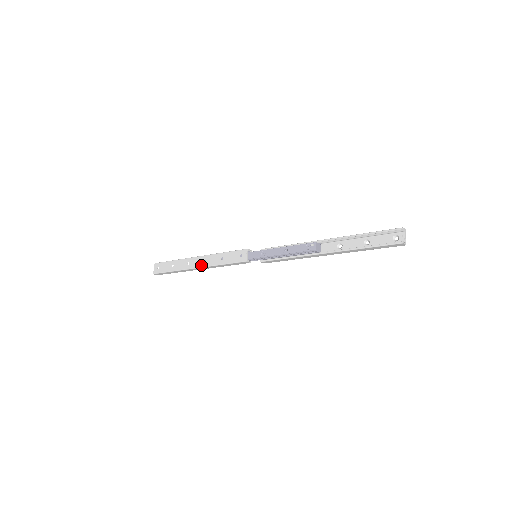
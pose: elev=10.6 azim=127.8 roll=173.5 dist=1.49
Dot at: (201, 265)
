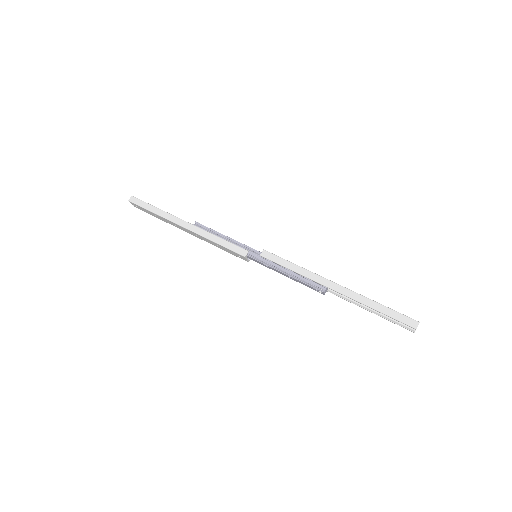
Dot at: occluded
